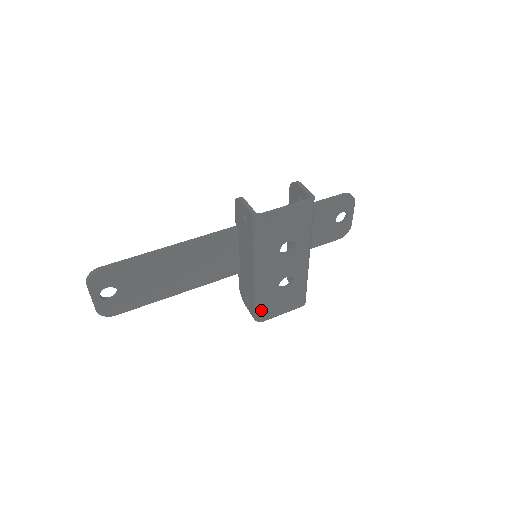
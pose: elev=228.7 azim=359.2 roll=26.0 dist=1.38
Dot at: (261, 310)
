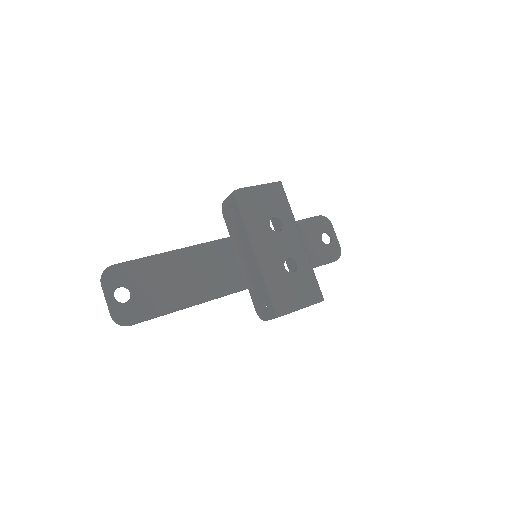
Dot at: (277, 298)
